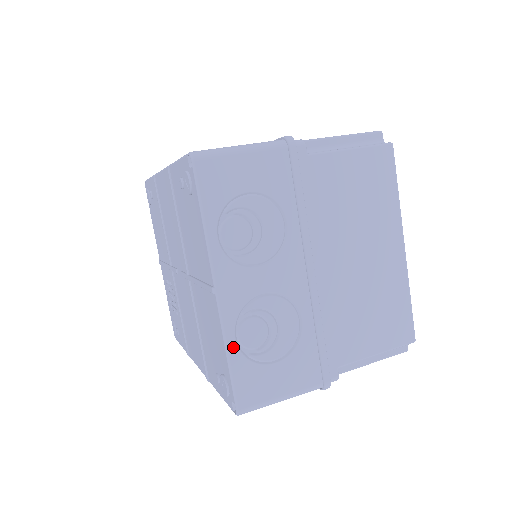
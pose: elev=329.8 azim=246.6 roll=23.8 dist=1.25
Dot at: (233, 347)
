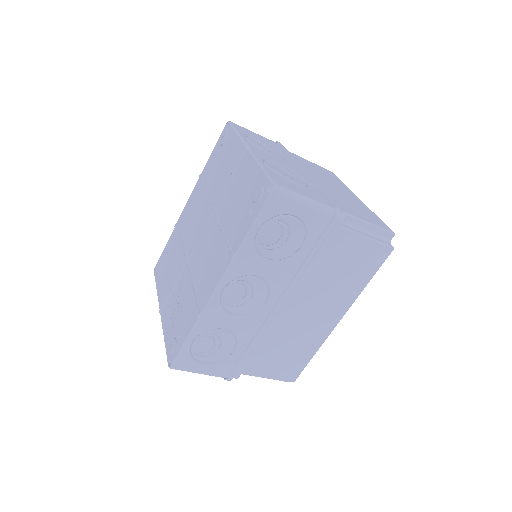
Dot at: (263, 164)
